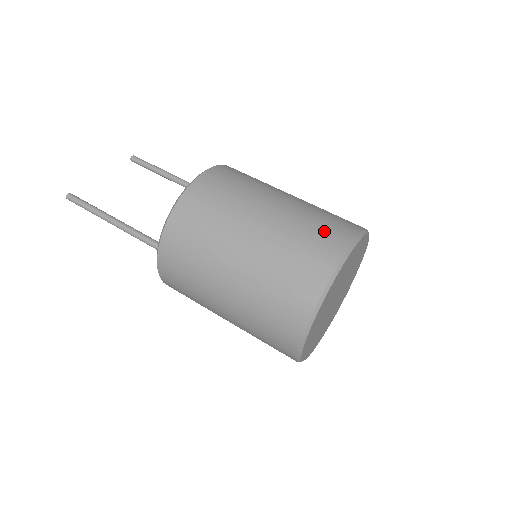
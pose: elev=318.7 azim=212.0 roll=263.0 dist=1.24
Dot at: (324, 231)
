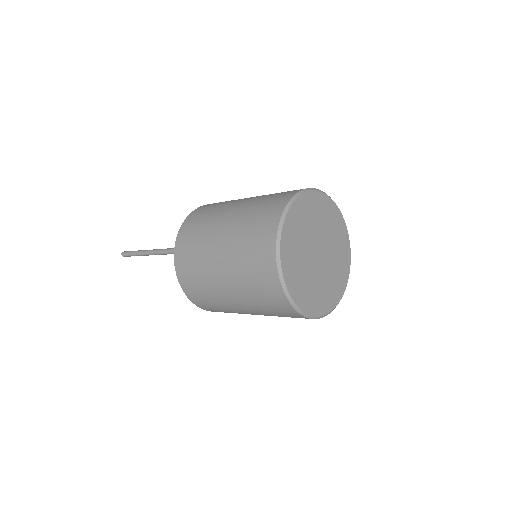
Dot at: occluded
